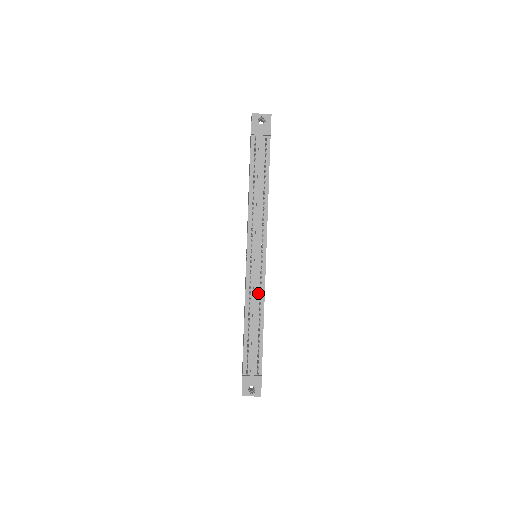
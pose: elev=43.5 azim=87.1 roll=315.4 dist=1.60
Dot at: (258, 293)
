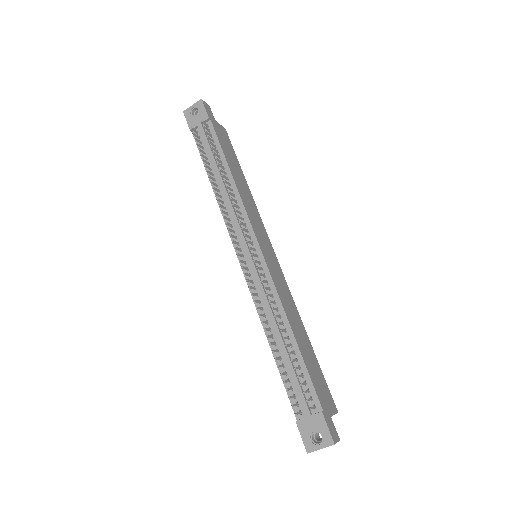
Dot at: (269, 297)
